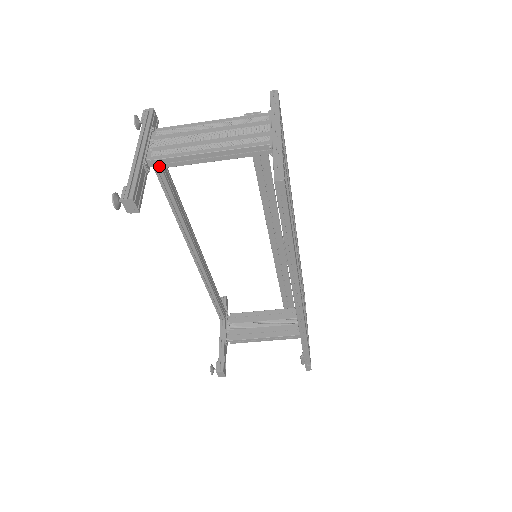
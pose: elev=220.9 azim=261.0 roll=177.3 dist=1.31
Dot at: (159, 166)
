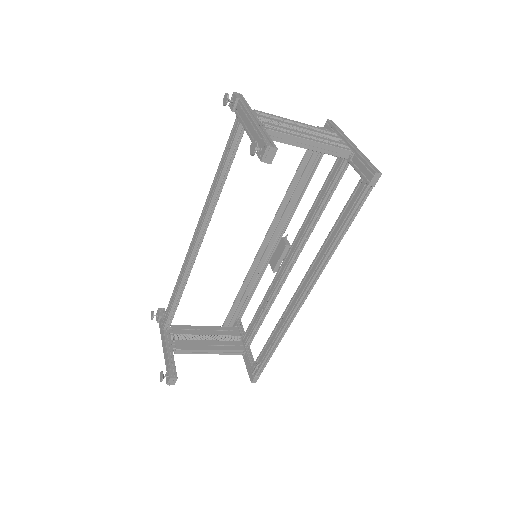
Dot at: occluded
